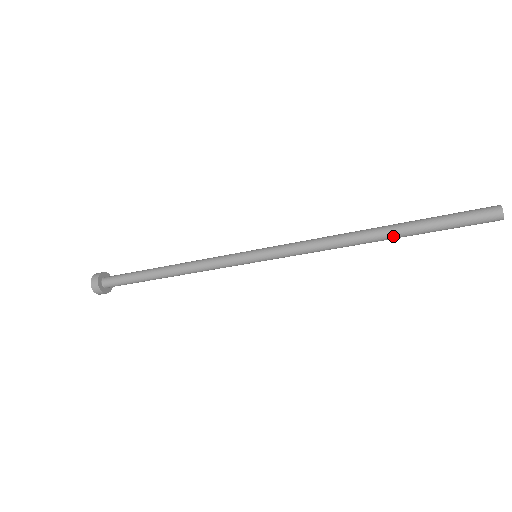
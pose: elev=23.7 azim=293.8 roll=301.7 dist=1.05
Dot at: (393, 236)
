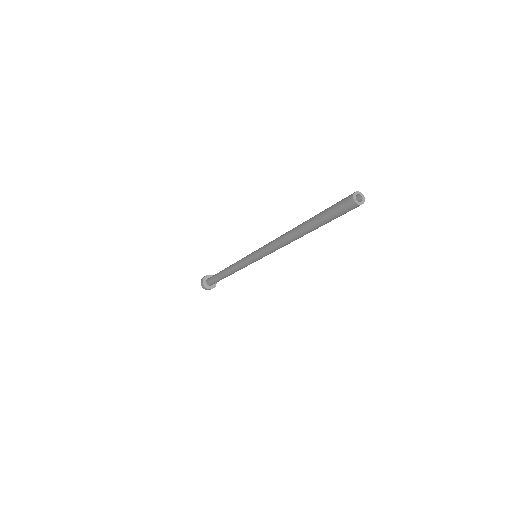
Dot at: (303, 227)
